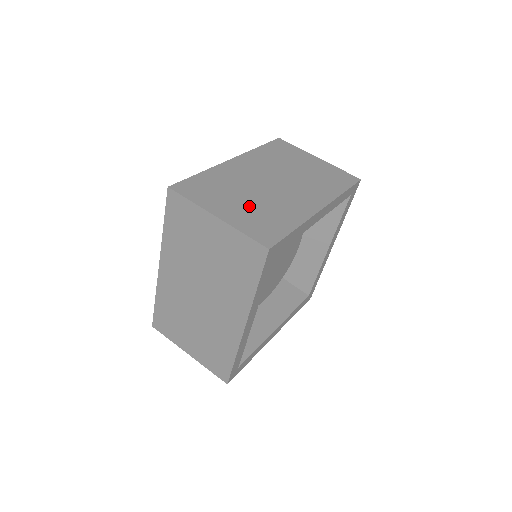
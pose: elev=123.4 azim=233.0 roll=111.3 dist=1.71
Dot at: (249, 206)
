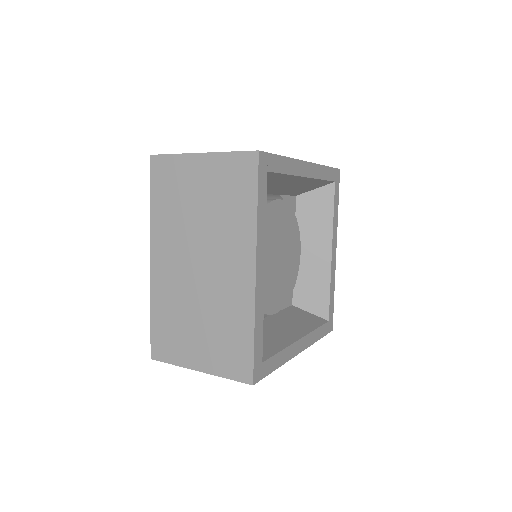
Dot at: occluded
